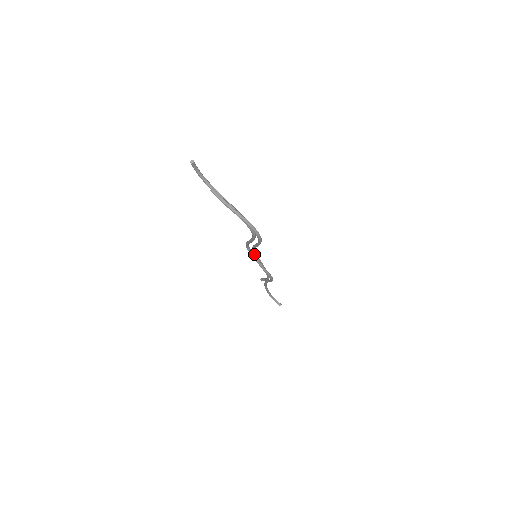
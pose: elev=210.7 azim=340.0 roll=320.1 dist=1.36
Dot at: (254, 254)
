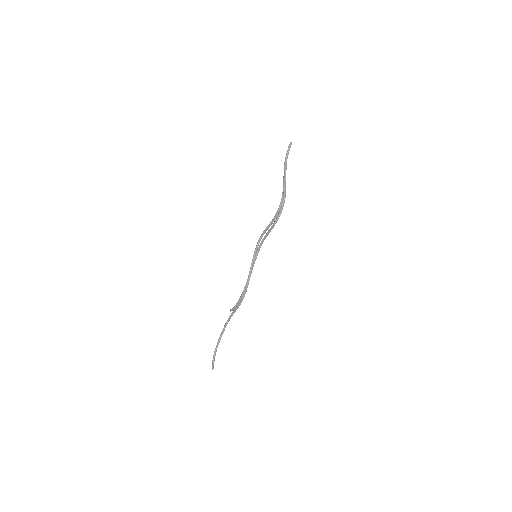
Dot at: (257, 251)
